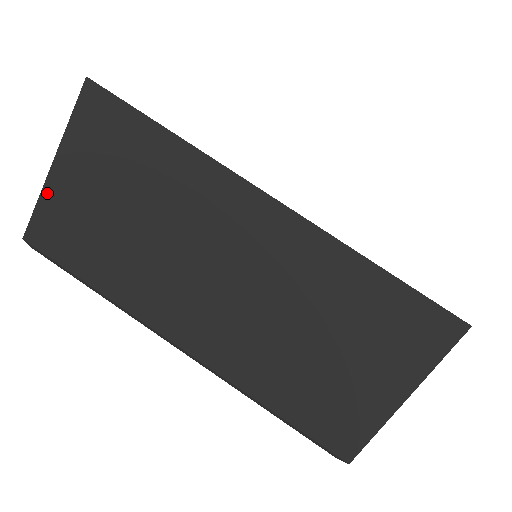
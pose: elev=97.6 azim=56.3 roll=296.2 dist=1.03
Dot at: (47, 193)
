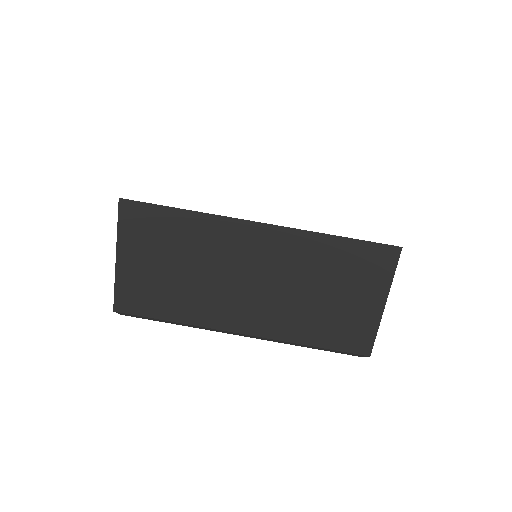
Dot at: (119, 276)
